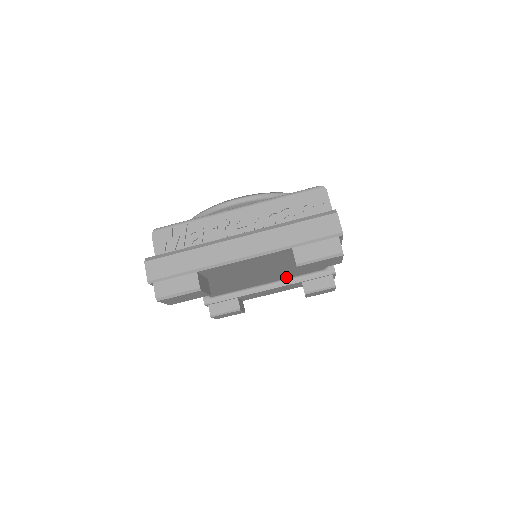
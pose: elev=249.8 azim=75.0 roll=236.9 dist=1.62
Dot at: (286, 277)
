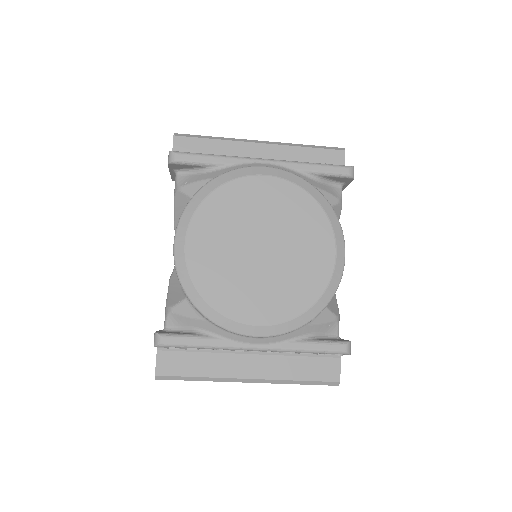
Dot at: occluded
